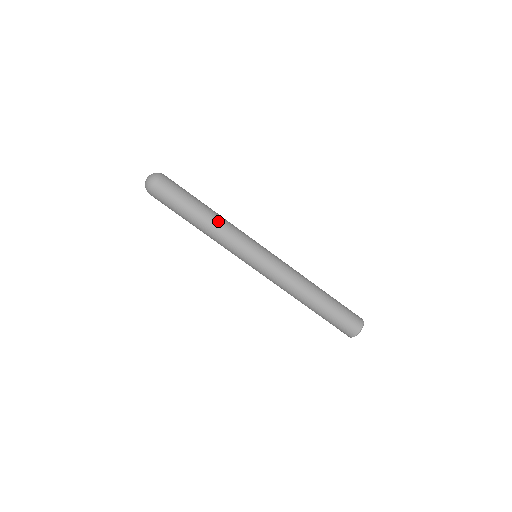
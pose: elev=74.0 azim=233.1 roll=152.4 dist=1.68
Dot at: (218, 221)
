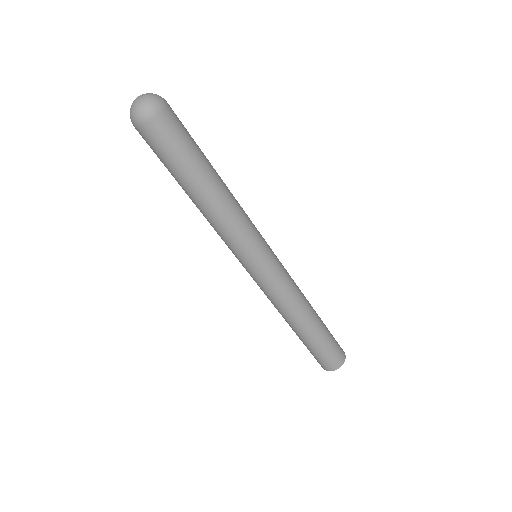
Dot at: (231, 194)
